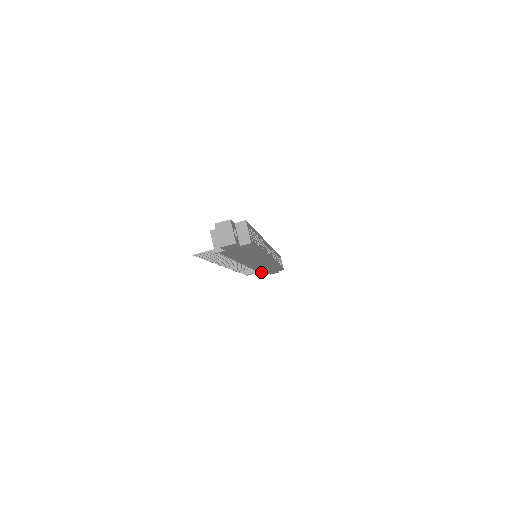
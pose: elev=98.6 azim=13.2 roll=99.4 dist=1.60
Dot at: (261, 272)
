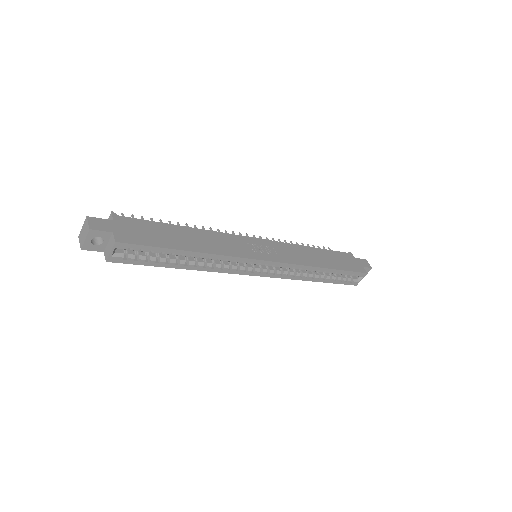
Dot at: occluded
